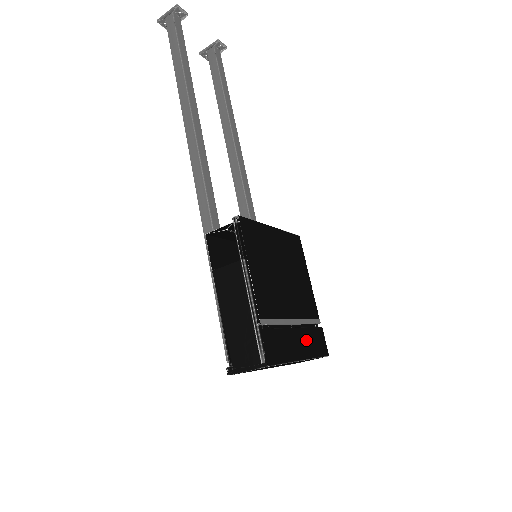
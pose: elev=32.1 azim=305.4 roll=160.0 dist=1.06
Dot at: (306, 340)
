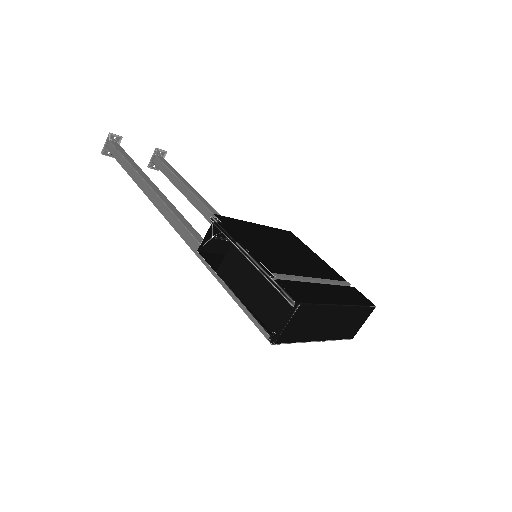
Dot at: (339, 293)
